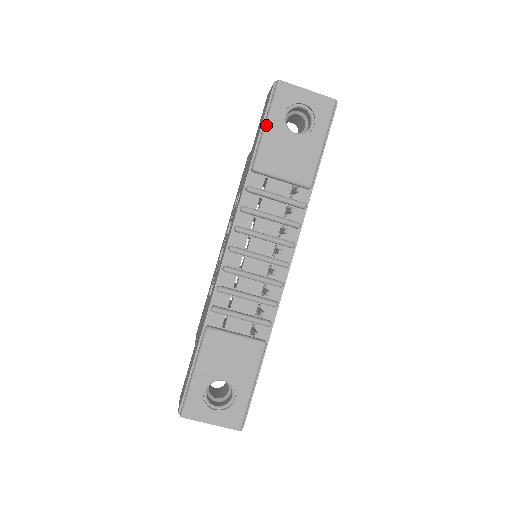
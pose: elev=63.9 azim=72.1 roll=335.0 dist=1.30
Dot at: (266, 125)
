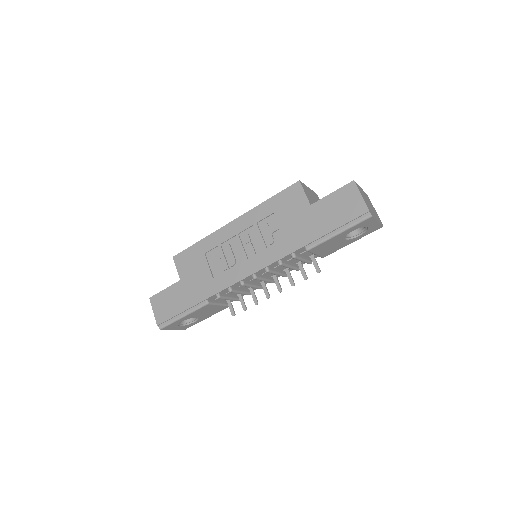
Dot at: (338, 234)
